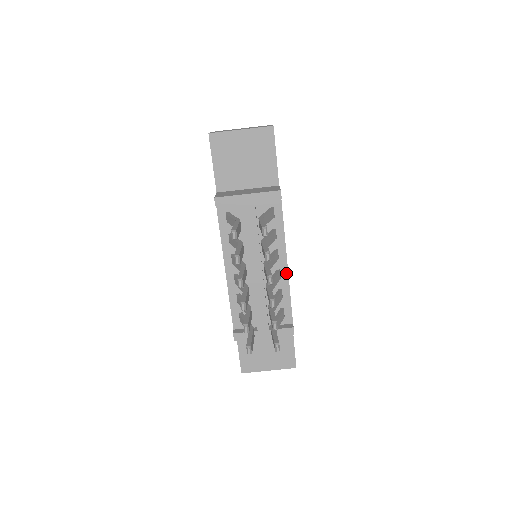
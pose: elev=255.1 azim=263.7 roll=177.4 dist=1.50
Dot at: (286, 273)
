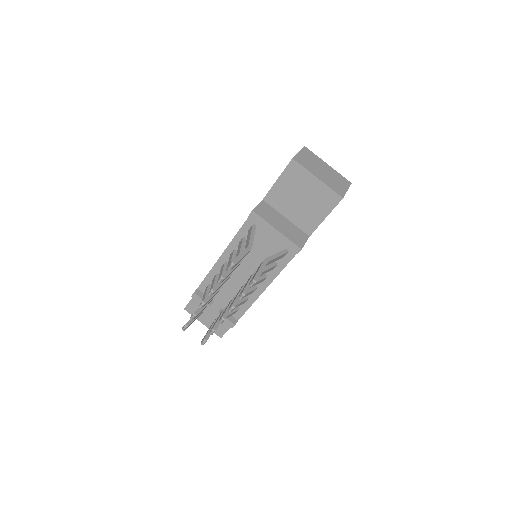
Dot at: (260, 292)
